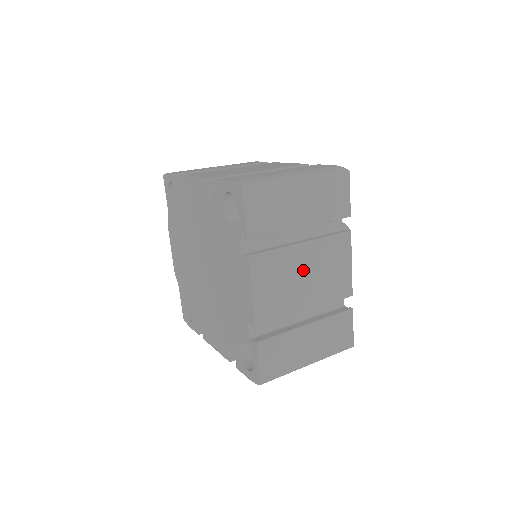
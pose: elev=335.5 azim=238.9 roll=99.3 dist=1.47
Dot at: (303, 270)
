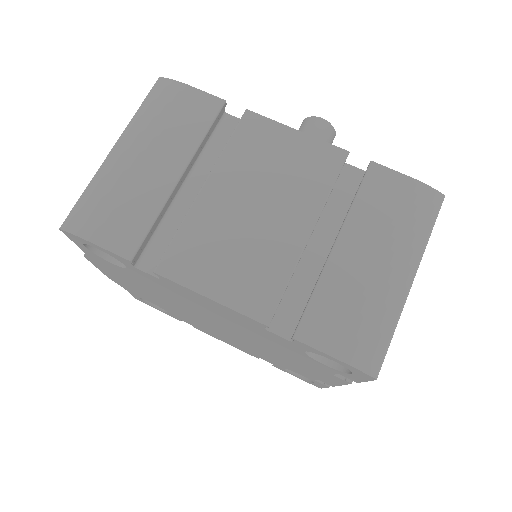
Dot at: occluded
